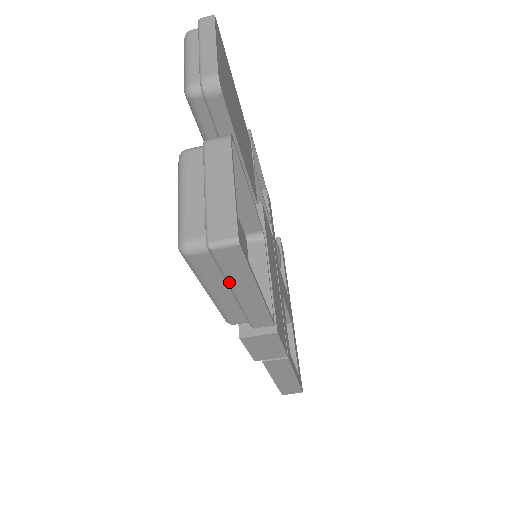
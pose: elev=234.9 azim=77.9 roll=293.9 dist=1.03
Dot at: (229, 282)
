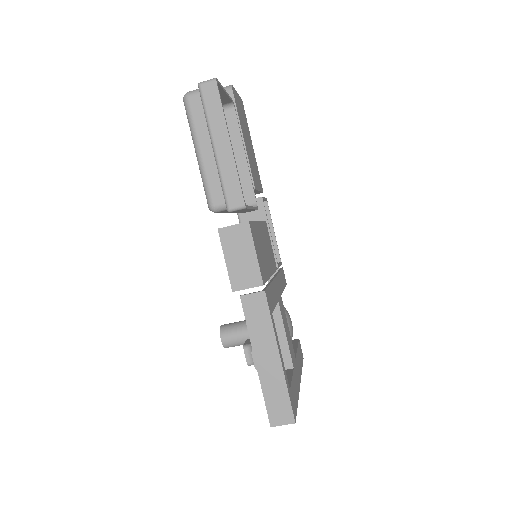
Dot at: (210, 127)
